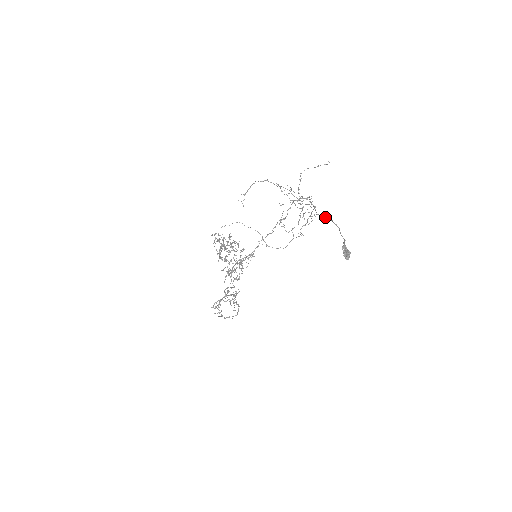
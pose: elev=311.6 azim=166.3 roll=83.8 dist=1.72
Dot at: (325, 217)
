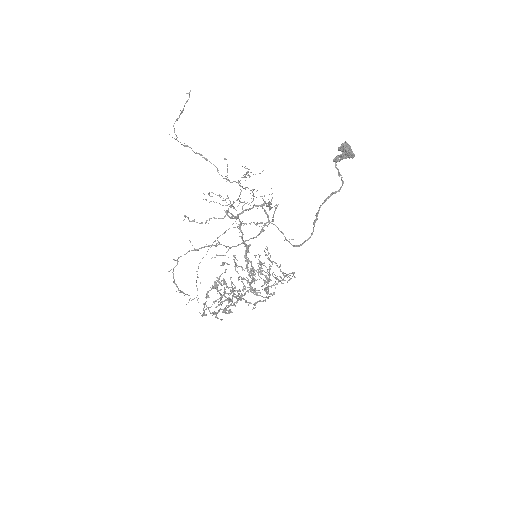
Dot at: occluded
